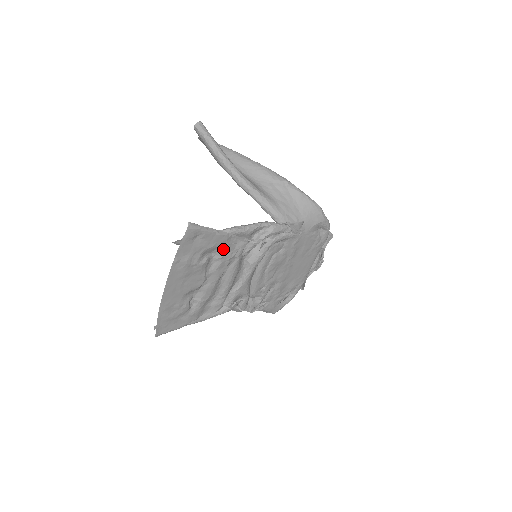
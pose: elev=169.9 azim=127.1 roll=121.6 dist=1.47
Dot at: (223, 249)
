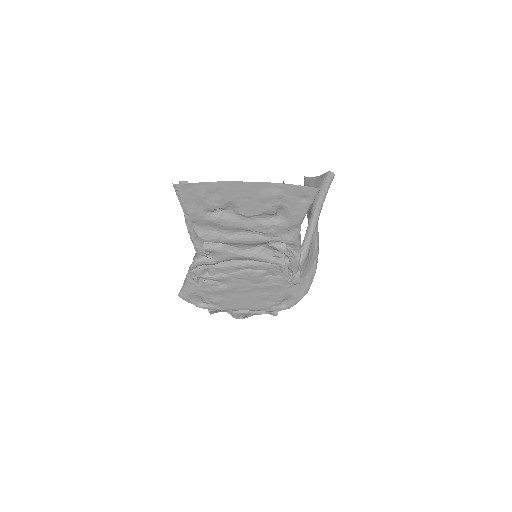
Dot at: (284, 224)
